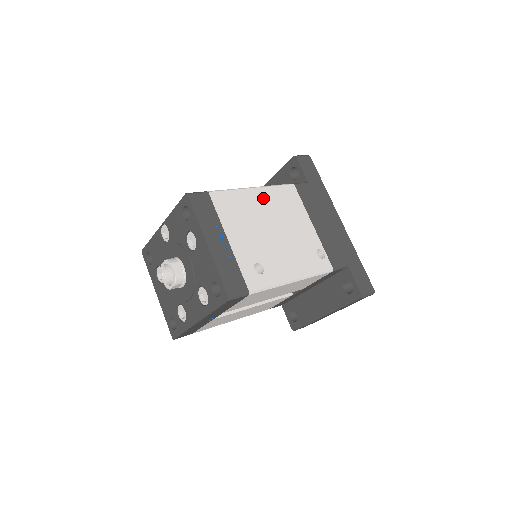
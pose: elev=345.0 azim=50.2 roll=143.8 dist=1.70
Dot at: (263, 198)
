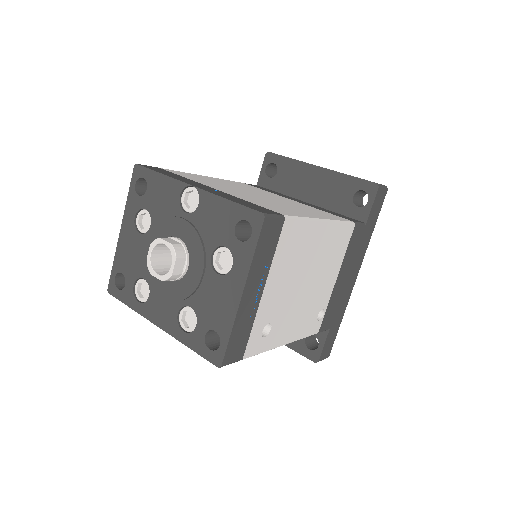
Dot at: (323, 238)
